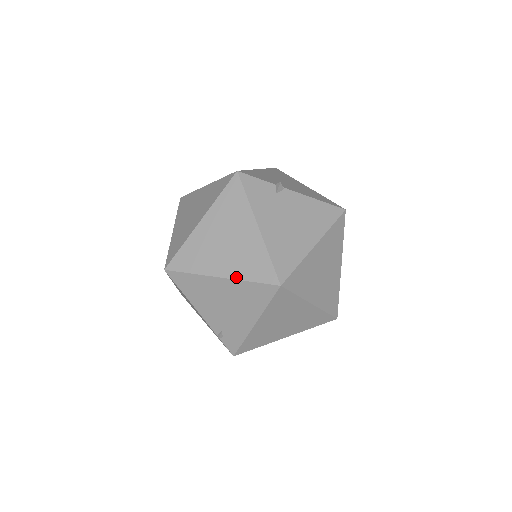
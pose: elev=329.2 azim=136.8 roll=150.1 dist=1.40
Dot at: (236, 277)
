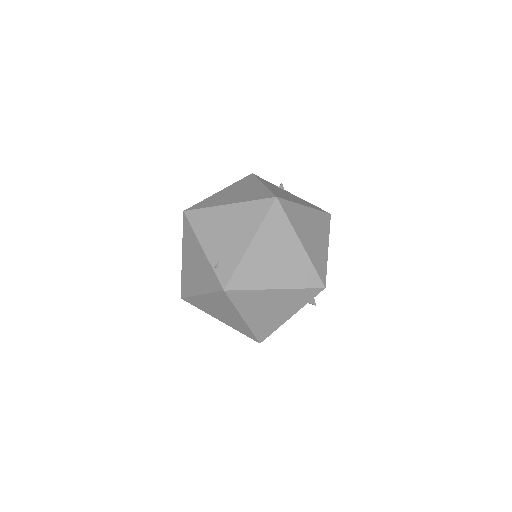
Dot at: (241, 201)
